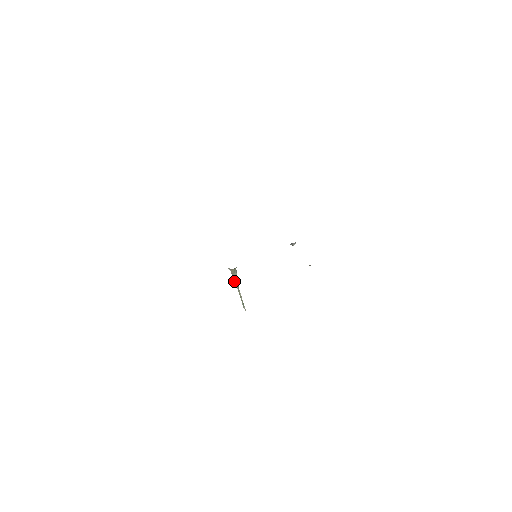
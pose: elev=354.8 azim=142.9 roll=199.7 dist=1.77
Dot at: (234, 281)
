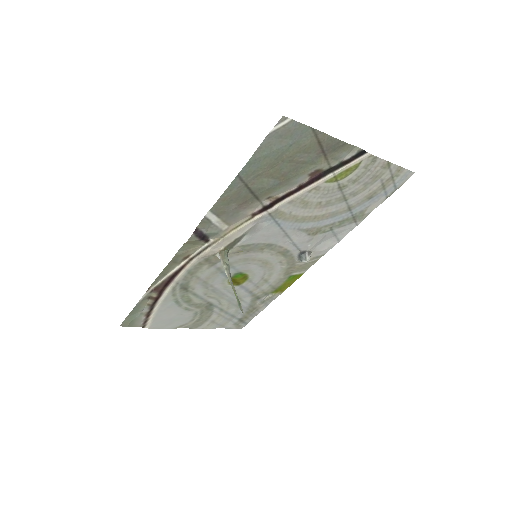
Dot at: (225, 271)
